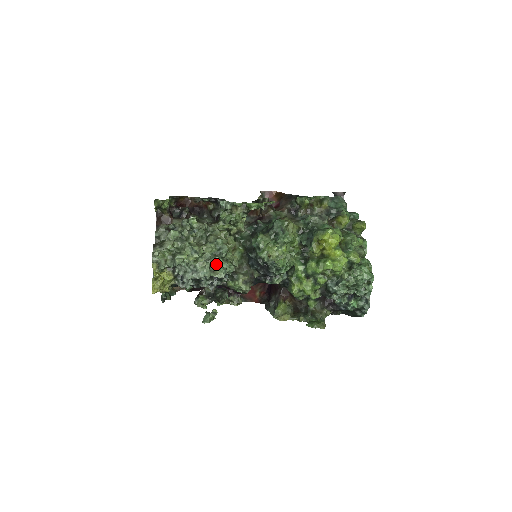
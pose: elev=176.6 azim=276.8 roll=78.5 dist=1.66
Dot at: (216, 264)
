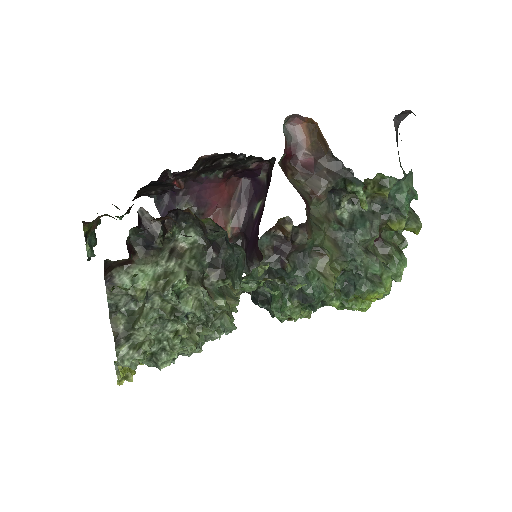
Dot at: occluded
